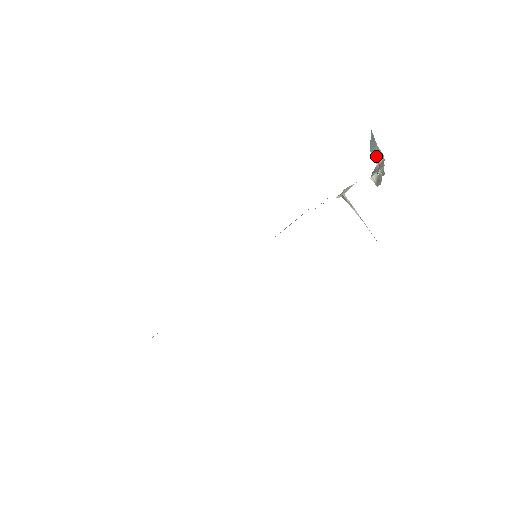
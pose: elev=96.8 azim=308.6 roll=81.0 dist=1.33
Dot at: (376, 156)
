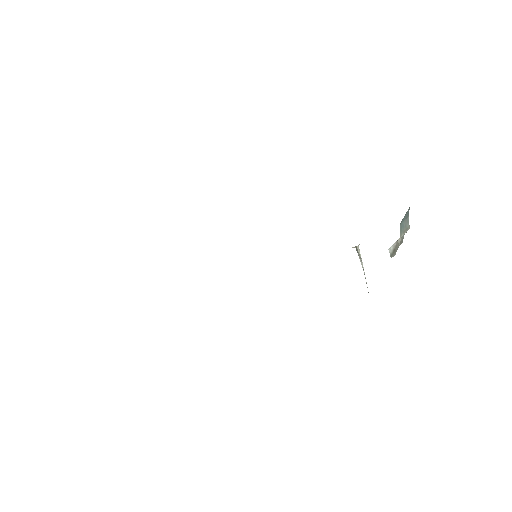
Dot at: (403, 229)
